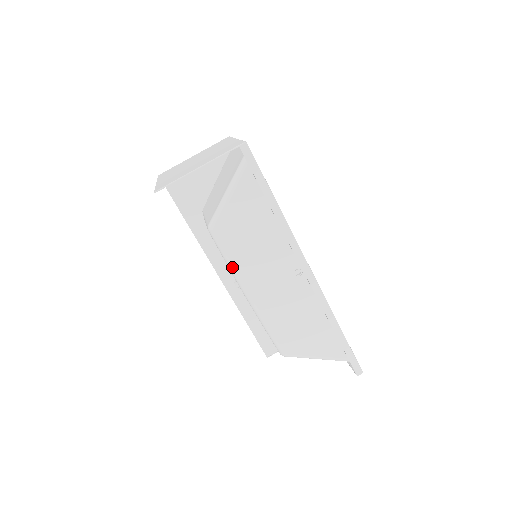
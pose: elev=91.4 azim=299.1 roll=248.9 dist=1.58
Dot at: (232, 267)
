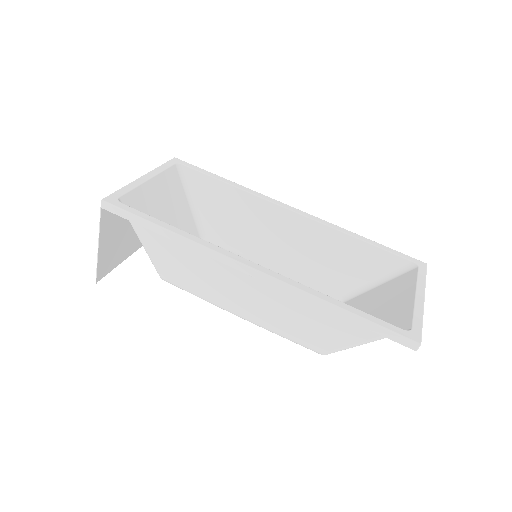
Dot at: (203, 299)
